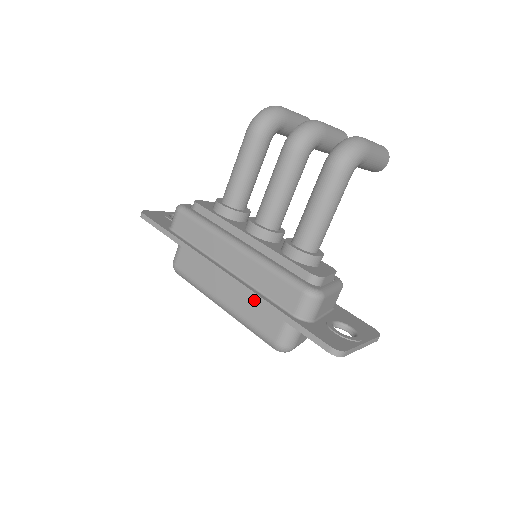
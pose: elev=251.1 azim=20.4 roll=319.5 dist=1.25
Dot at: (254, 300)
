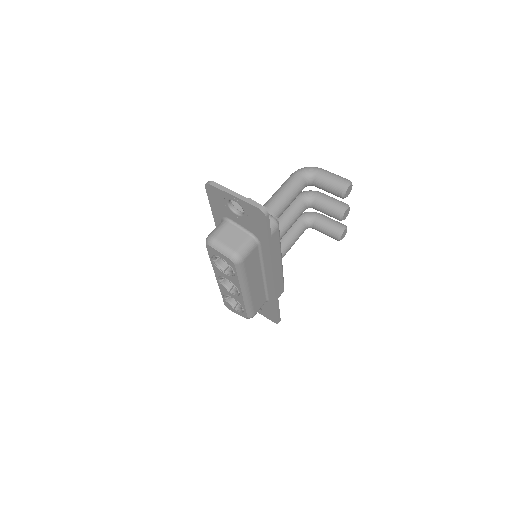
Dot at: occluded
